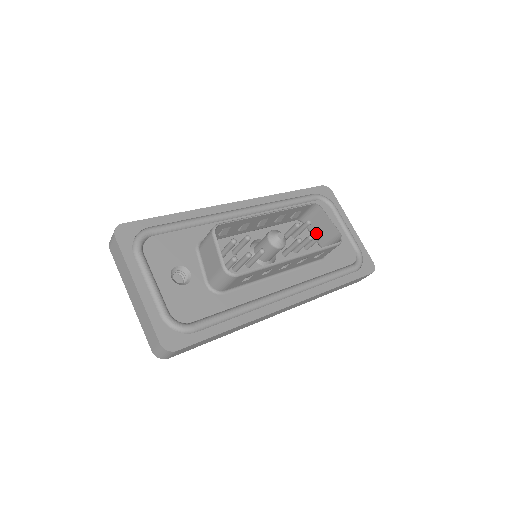
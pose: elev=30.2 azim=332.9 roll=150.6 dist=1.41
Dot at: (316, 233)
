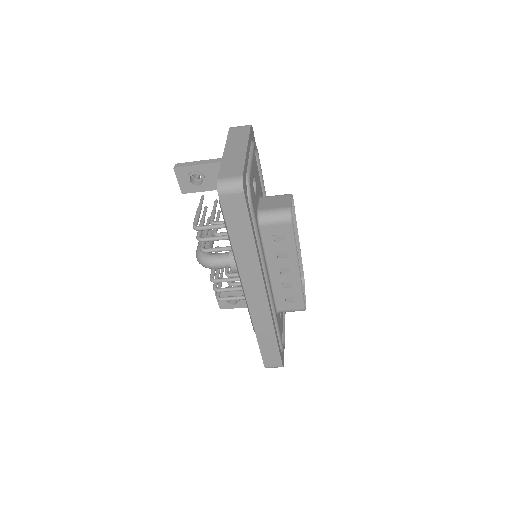
Dot at: occluded
